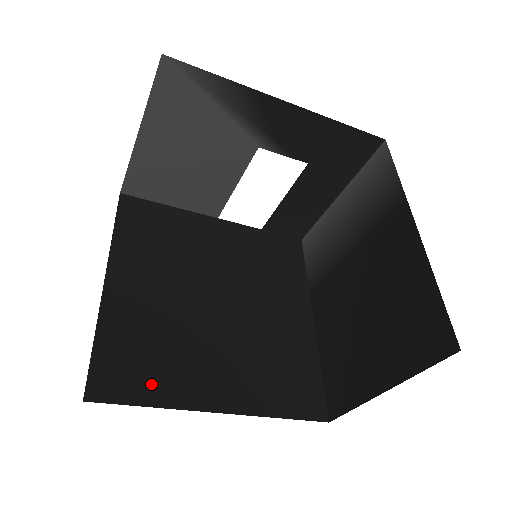
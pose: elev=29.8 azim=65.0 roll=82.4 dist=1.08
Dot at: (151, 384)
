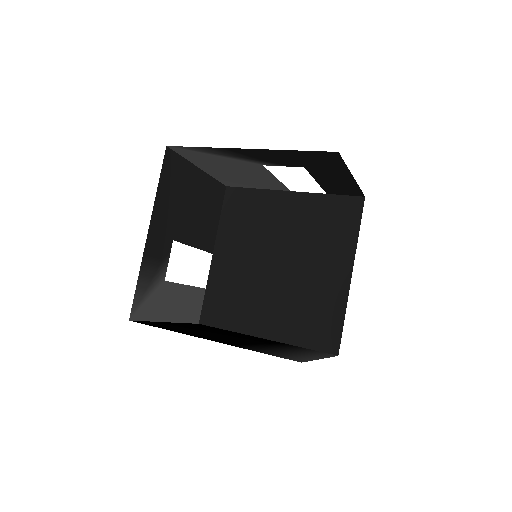
Dot at: (230, 318)
